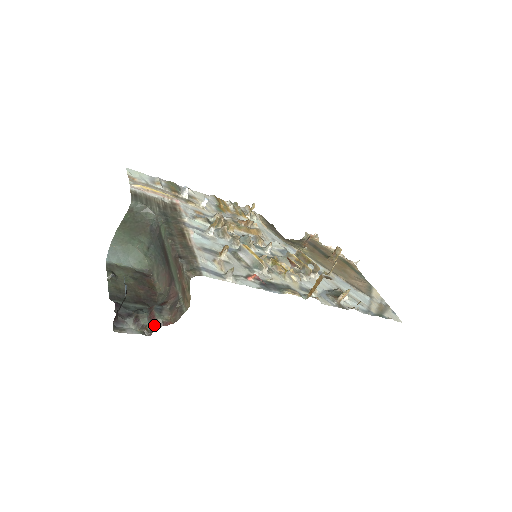
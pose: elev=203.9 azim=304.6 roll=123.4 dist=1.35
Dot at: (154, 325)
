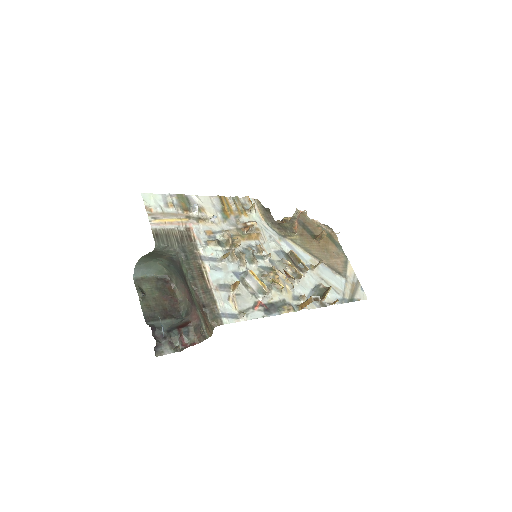
Dot at: (184, 346)
